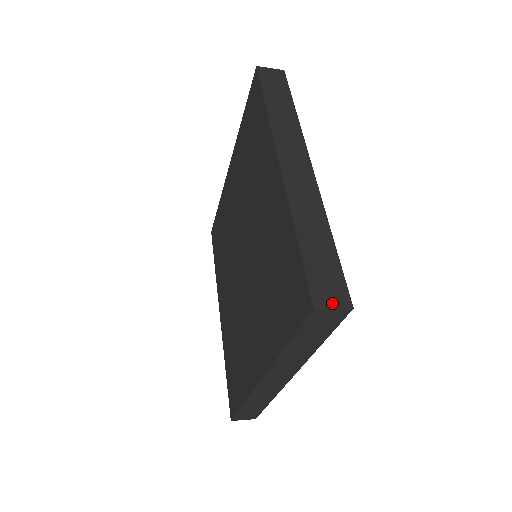
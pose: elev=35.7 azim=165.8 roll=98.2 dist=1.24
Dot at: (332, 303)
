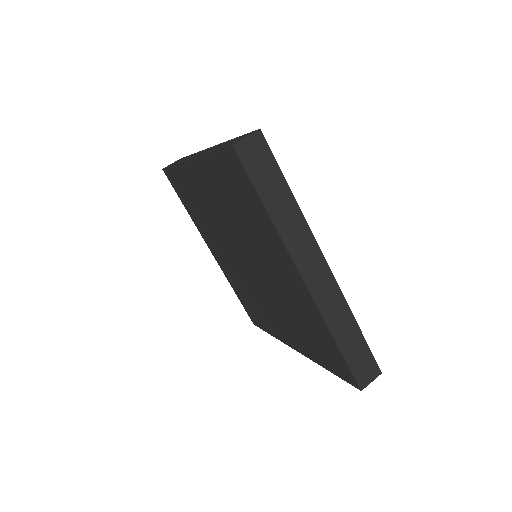
Dot at: (244, 137)
